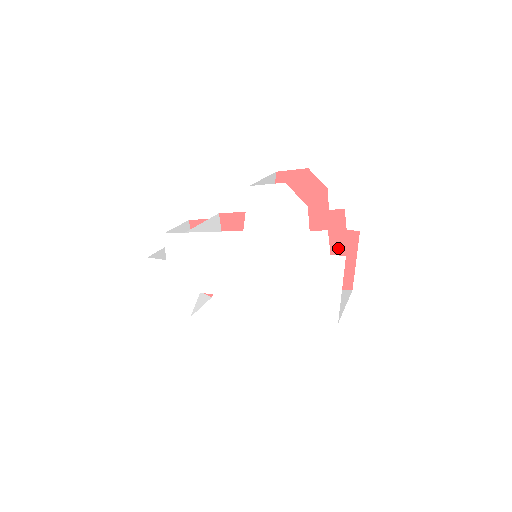
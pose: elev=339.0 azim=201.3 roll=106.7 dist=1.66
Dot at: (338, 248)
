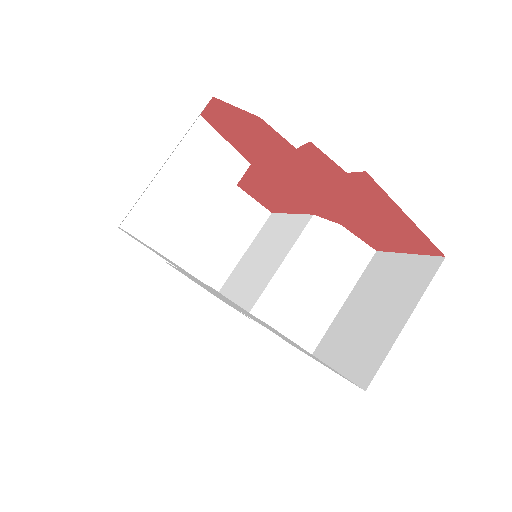
Dot at: (364, 200)
